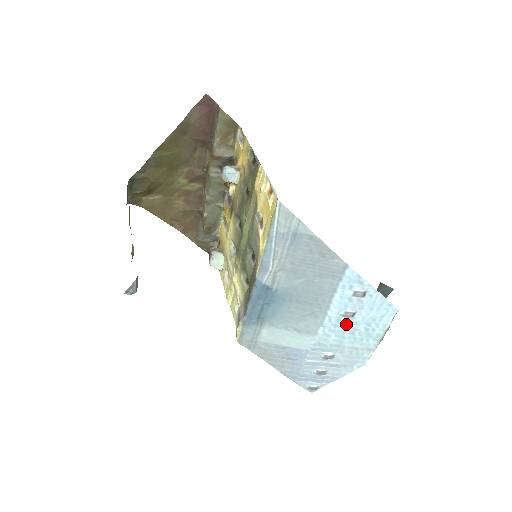
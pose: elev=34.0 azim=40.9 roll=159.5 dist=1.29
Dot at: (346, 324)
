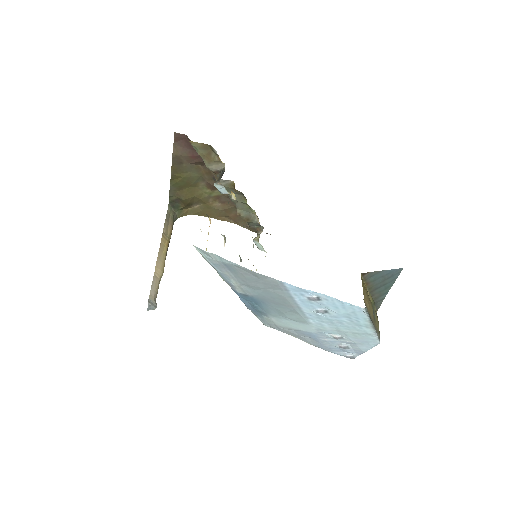
Dot at: (327, 317)
